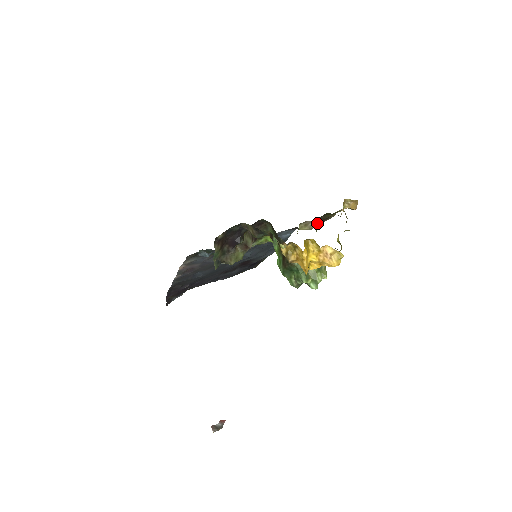
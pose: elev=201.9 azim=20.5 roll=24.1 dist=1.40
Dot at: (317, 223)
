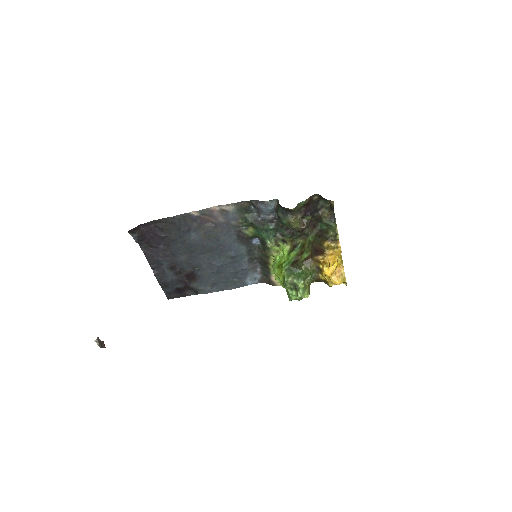
Dot at: occluded
